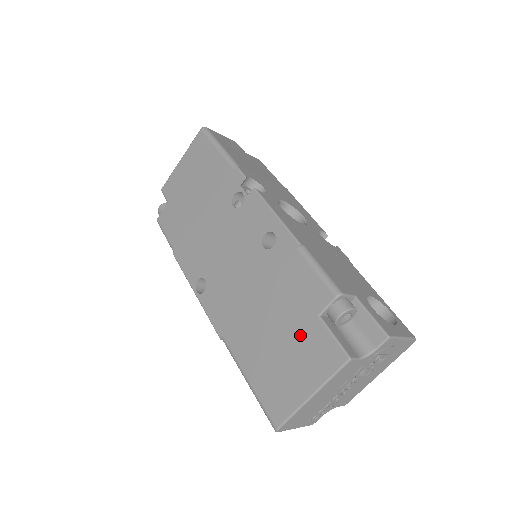
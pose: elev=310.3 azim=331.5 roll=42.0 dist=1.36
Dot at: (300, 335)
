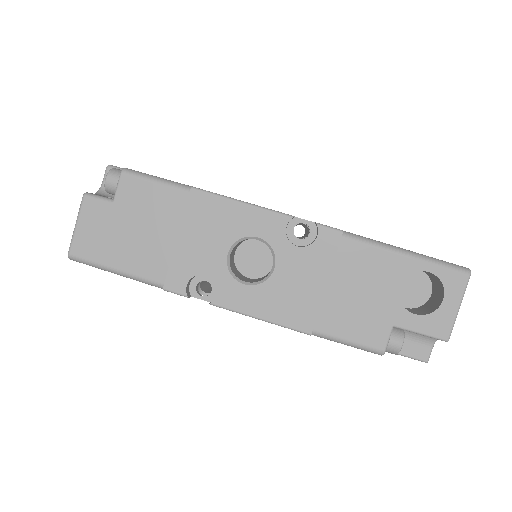
Dot at: occluded
